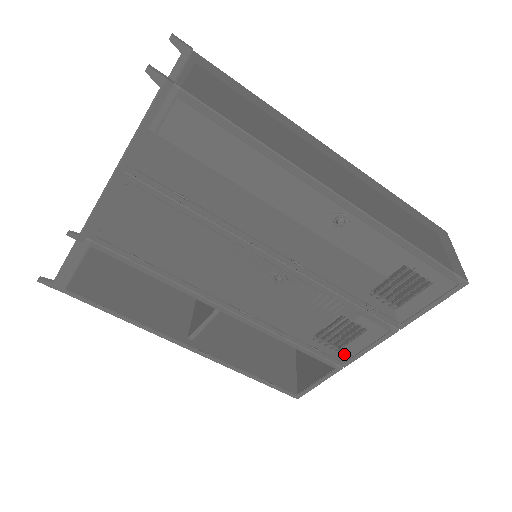
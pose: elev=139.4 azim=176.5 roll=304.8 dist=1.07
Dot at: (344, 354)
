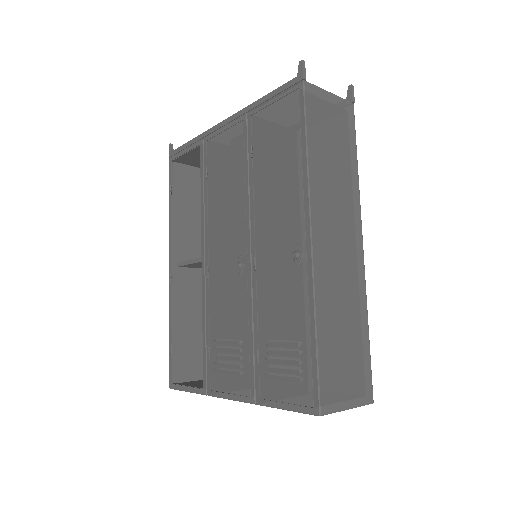
Dot at: (217, 381)
